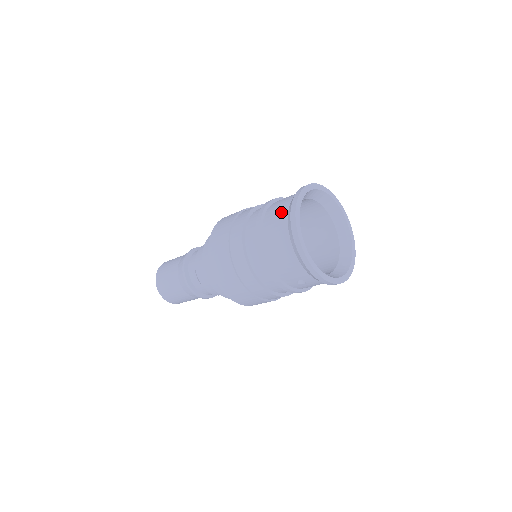
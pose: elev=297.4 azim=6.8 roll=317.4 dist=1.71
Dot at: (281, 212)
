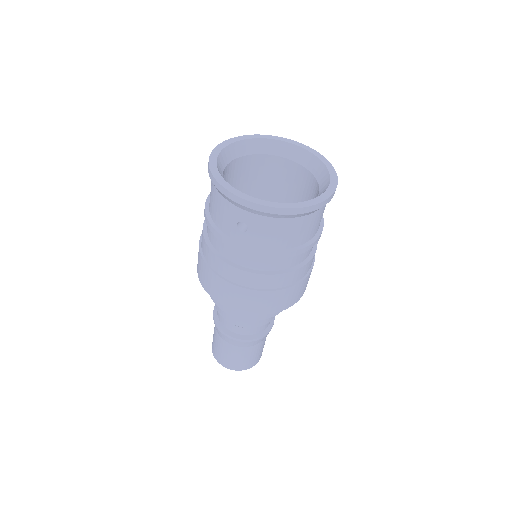
Dot at: occluded
